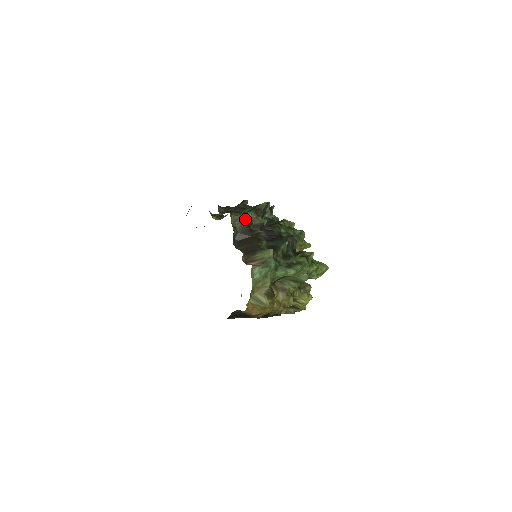
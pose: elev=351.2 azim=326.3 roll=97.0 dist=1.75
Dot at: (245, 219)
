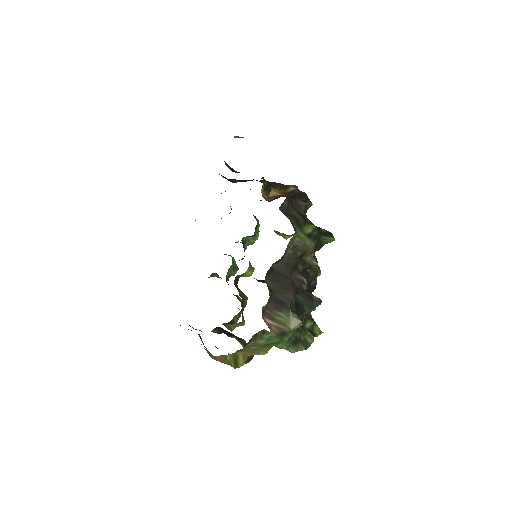
Dot at: (303, 249)
